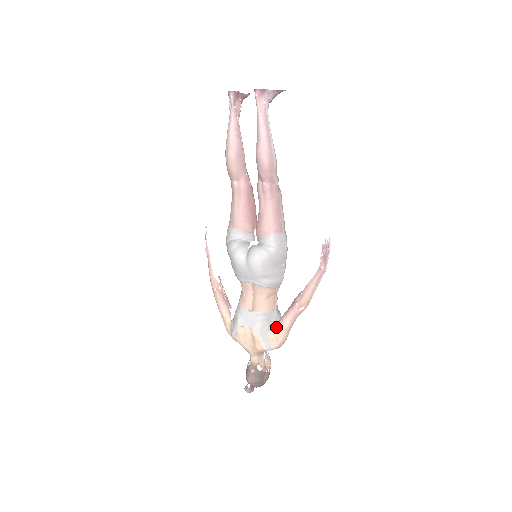
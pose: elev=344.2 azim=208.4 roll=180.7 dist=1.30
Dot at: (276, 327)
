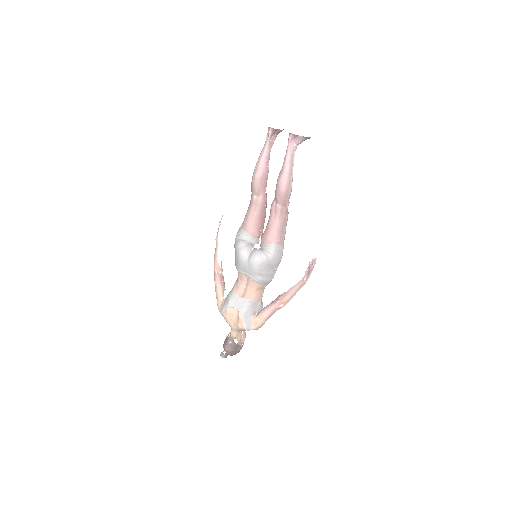
Dot at: (258, 314)
